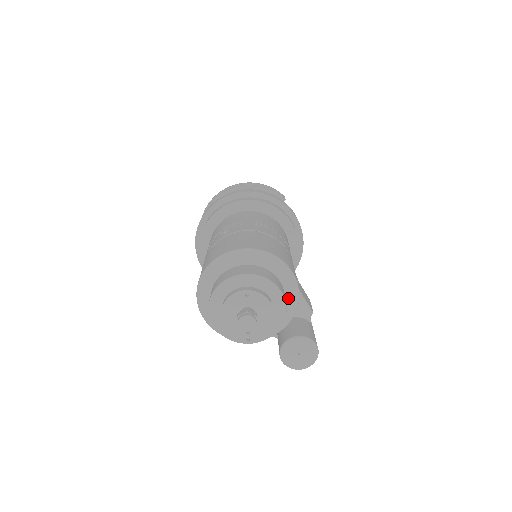
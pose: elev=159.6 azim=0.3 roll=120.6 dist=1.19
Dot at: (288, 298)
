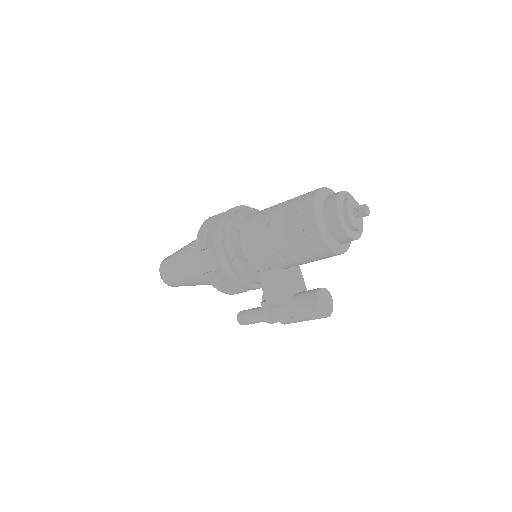
Dot at: occluded
